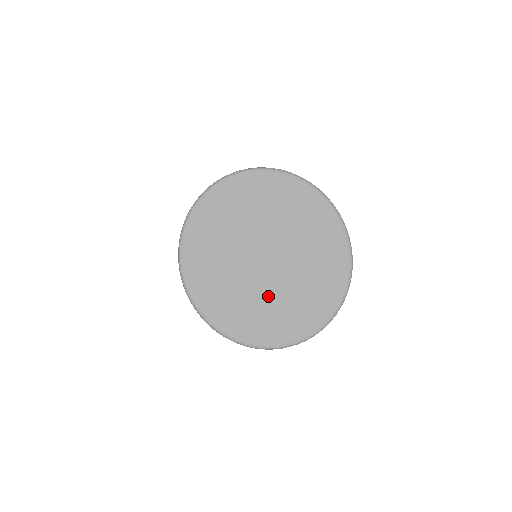
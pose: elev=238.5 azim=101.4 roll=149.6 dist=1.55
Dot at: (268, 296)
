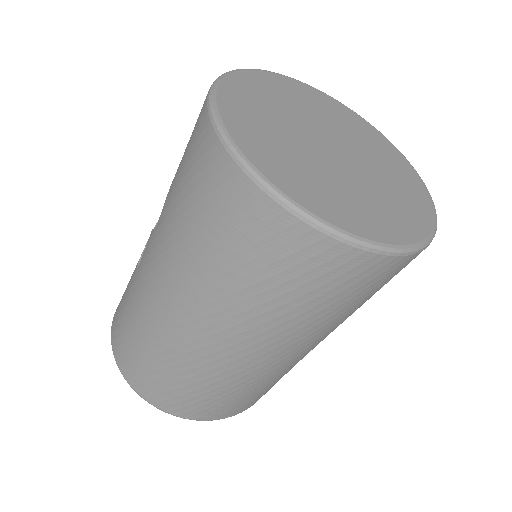
Dot at: (333, 176)
